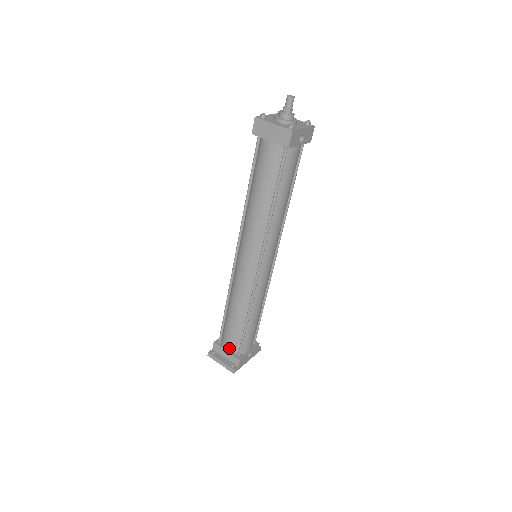
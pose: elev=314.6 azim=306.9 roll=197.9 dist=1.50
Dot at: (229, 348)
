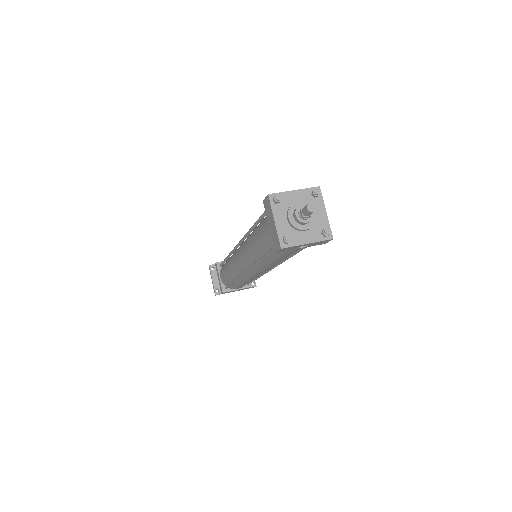
Dot at: (221, 278)
